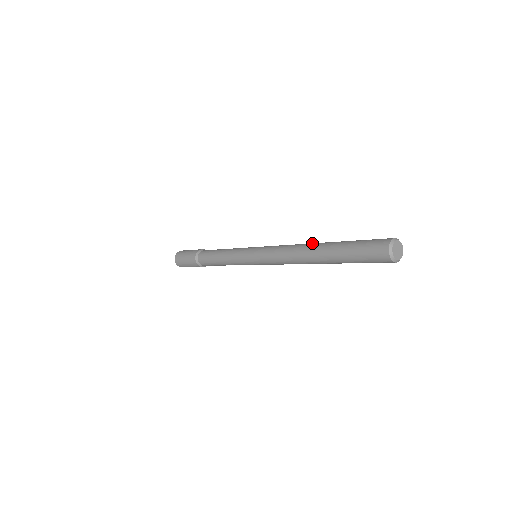
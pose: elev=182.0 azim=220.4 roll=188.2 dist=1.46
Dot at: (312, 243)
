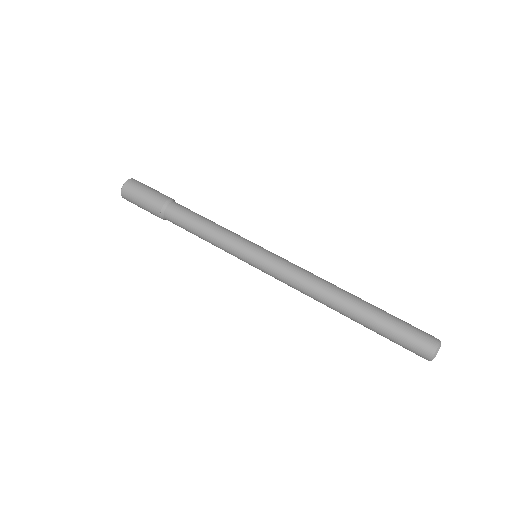
Dot at: (336, 302)
